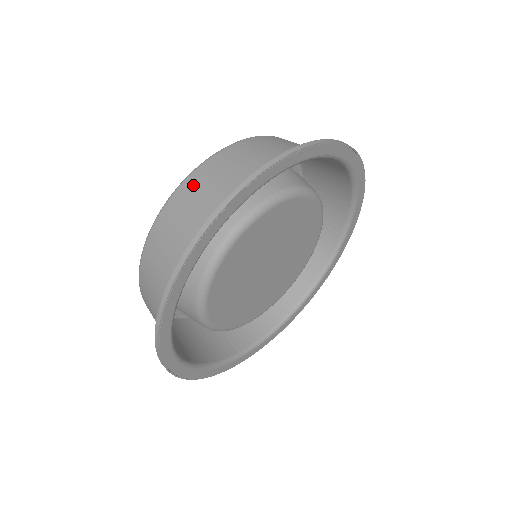
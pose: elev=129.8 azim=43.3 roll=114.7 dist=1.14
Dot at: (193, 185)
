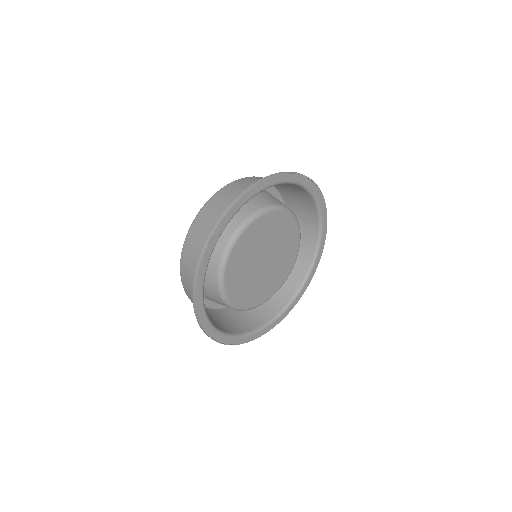
Dot at: (185, 257)
